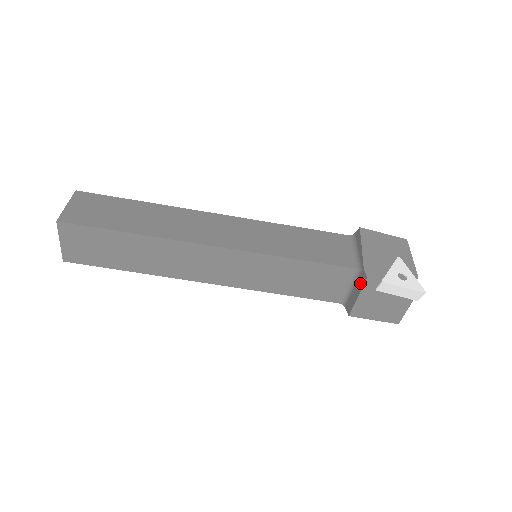
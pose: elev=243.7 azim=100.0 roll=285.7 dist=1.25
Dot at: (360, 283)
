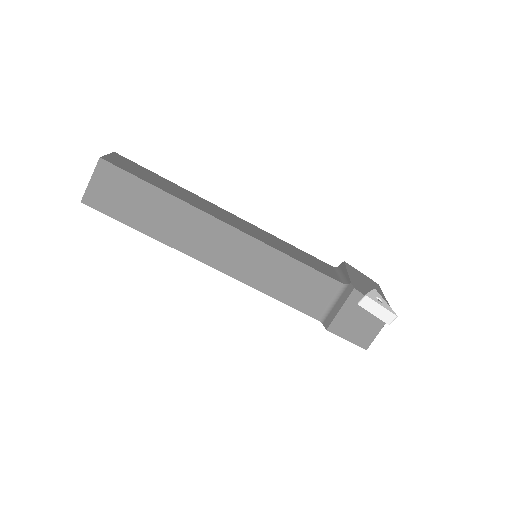
Dot at: (345, 296)
